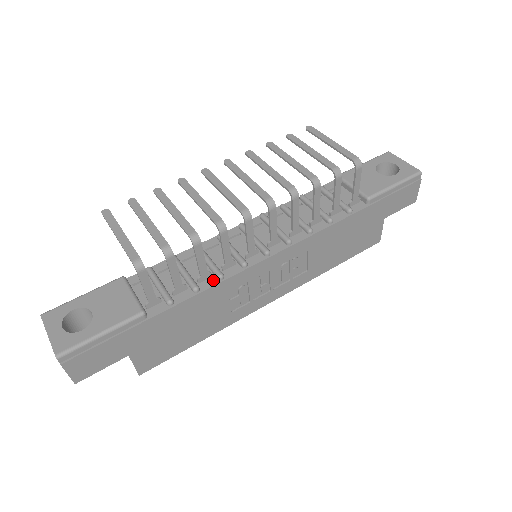
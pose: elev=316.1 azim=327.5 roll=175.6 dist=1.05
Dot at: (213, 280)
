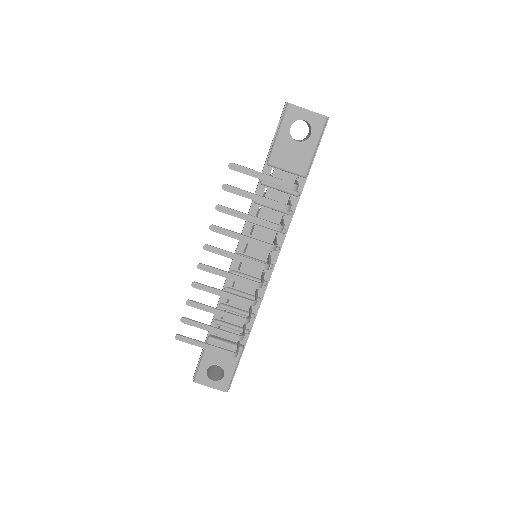
Dot at: (256, 304)
